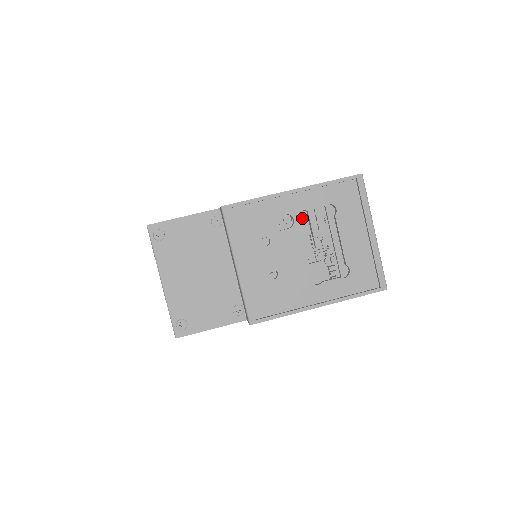
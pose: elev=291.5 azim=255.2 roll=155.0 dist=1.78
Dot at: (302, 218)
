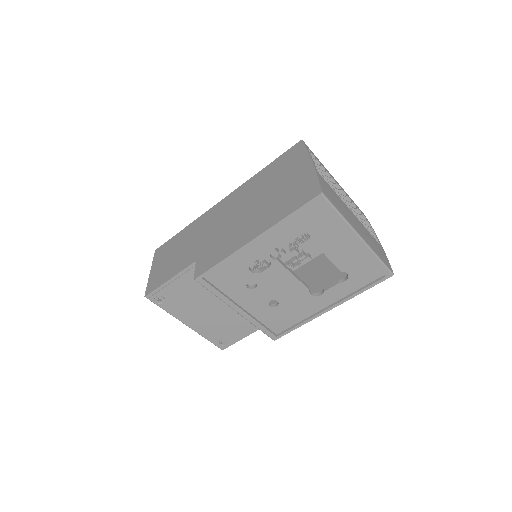
Dot at: occluded
